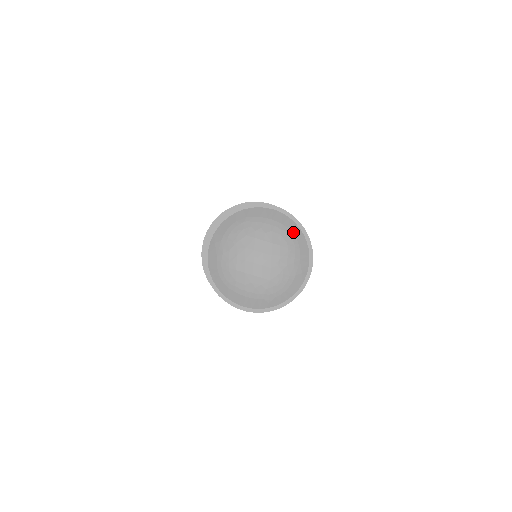
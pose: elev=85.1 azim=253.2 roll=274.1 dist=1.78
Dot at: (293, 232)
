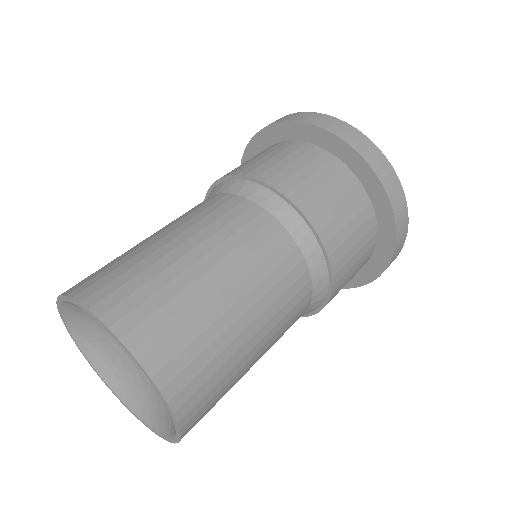
Dot at: occluded
